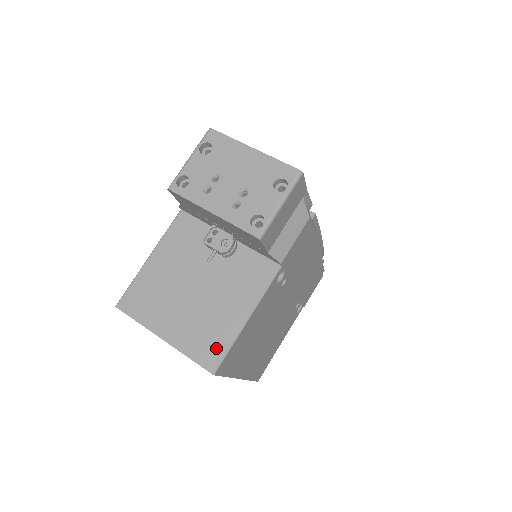
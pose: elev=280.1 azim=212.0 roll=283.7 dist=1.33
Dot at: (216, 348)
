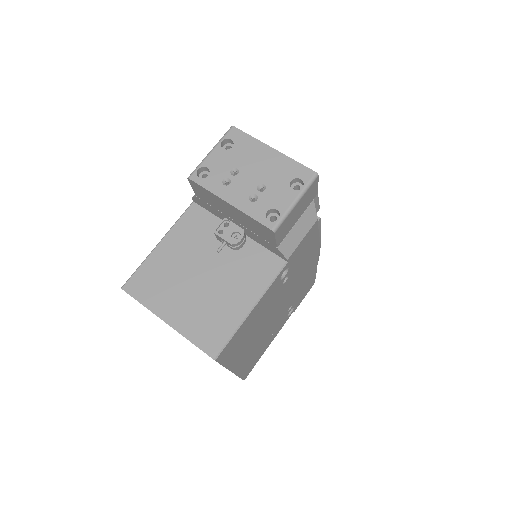
Dot at: (219, 335)
